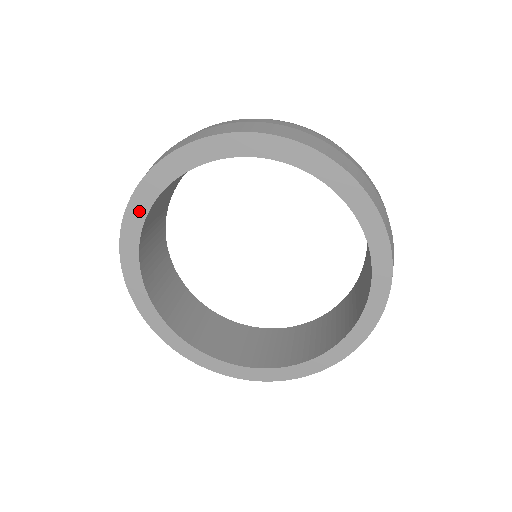
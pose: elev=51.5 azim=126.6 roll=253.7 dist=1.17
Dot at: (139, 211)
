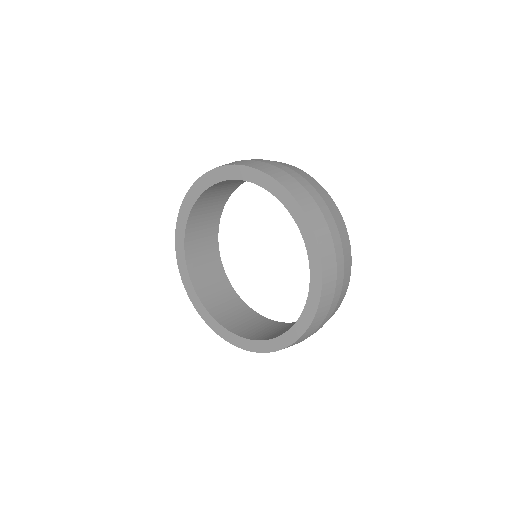
Dot at: (184, 271)
